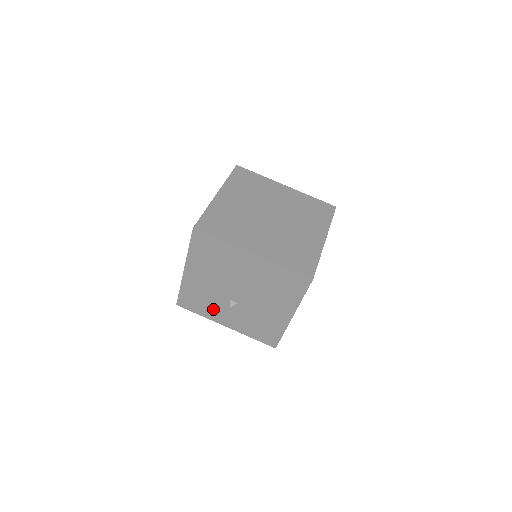
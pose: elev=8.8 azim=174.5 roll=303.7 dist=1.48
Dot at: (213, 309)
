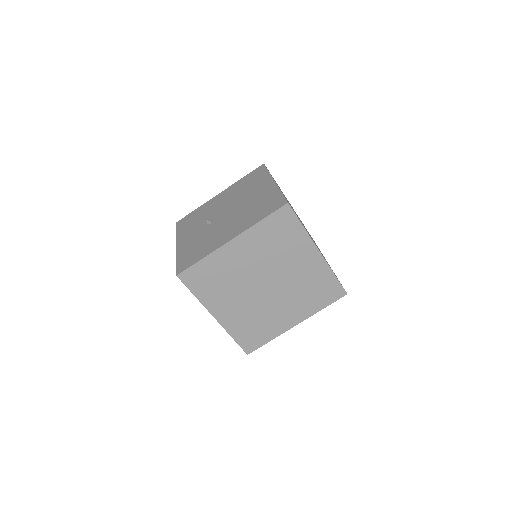
Dot at: (191, 228)
